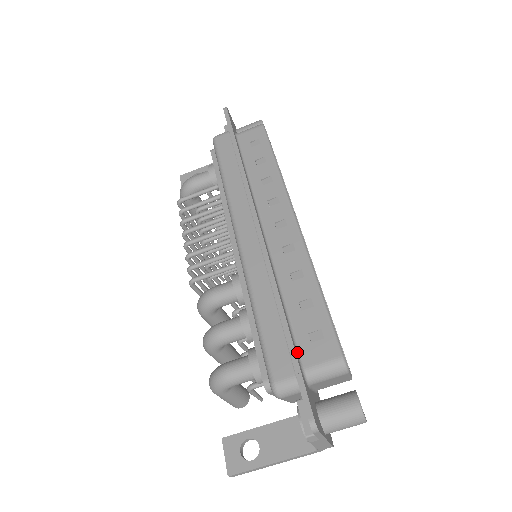
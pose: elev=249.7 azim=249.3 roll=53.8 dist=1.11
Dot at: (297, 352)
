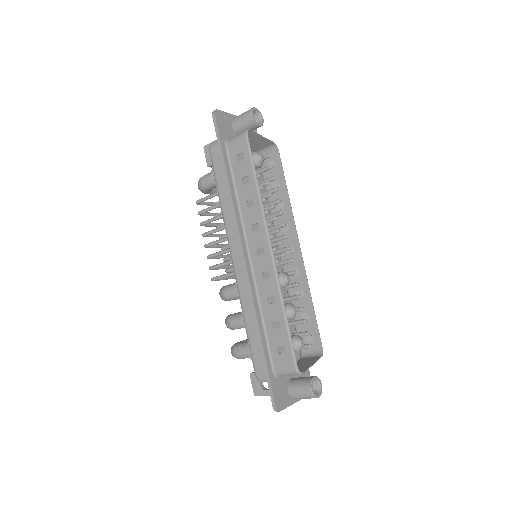
Dot at: (270, 359)
